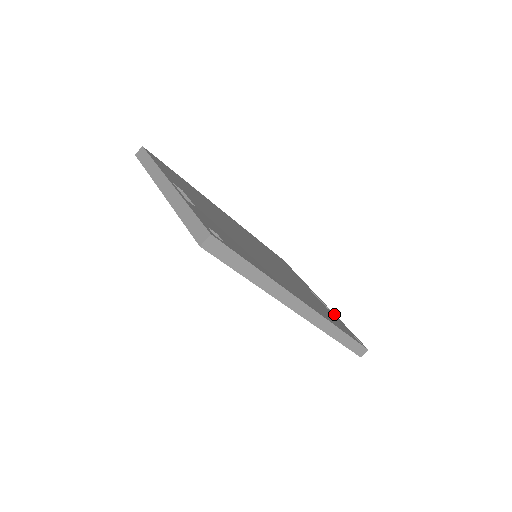
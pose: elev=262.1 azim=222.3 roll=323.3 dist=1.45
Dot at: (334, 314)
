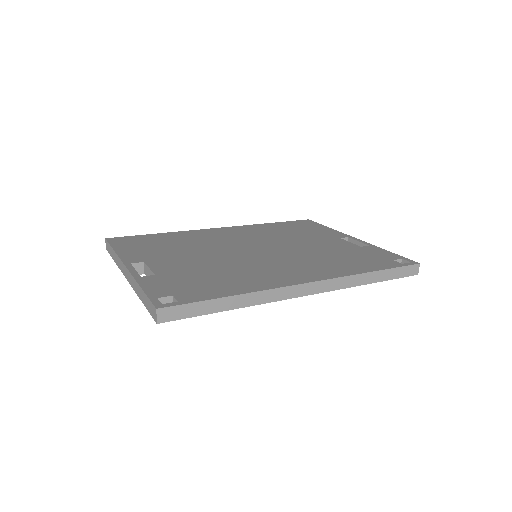
Dot at: (372, 247)
